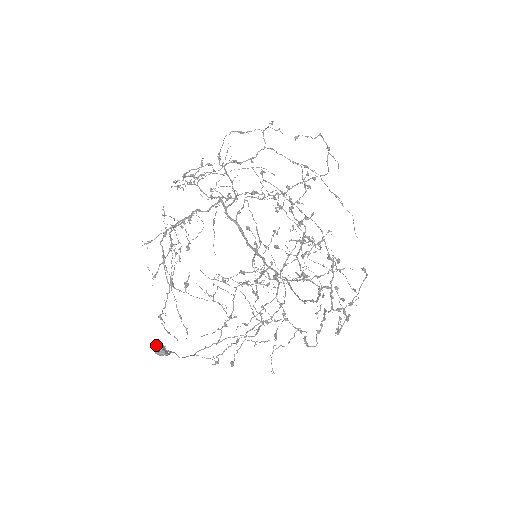
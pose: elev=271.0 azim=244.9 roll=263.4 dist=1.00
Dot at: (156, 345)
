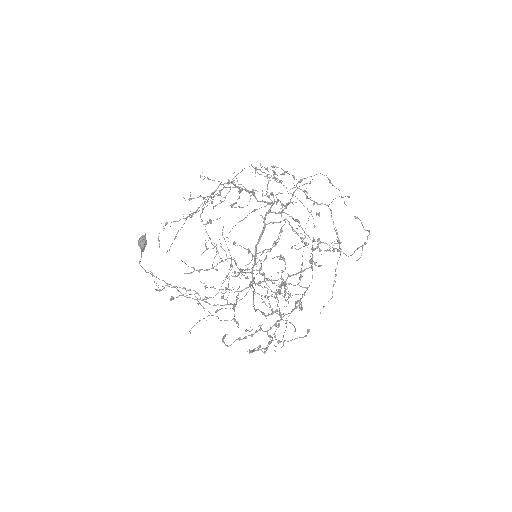
Dot at: (144, 236)
